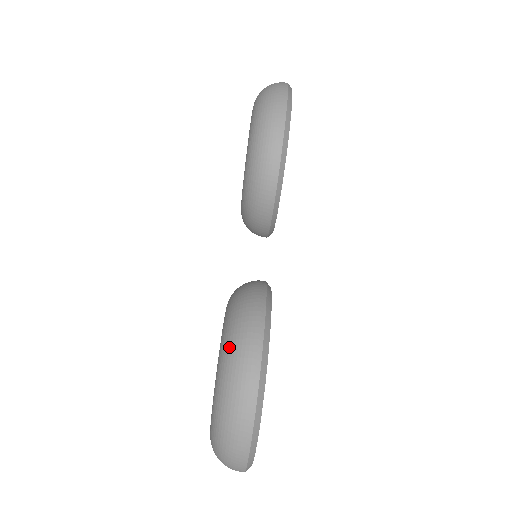
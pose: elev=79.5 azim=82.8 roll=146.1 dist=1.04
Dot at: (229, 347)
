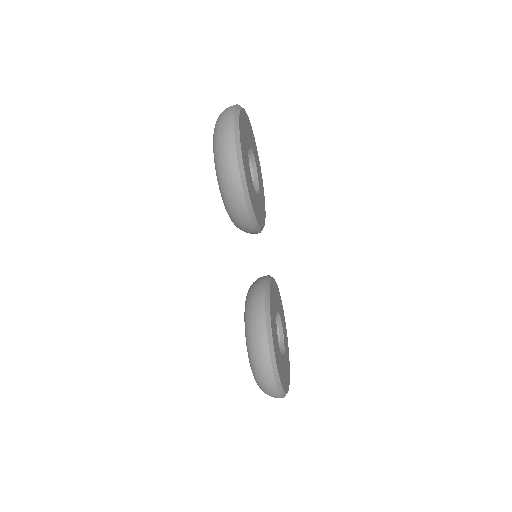
Dot at: (251, 353)
